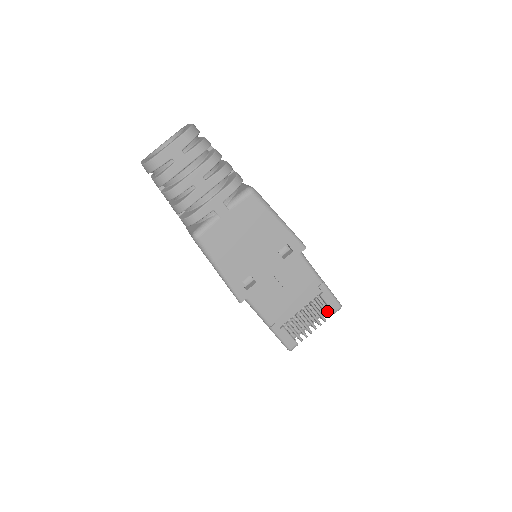
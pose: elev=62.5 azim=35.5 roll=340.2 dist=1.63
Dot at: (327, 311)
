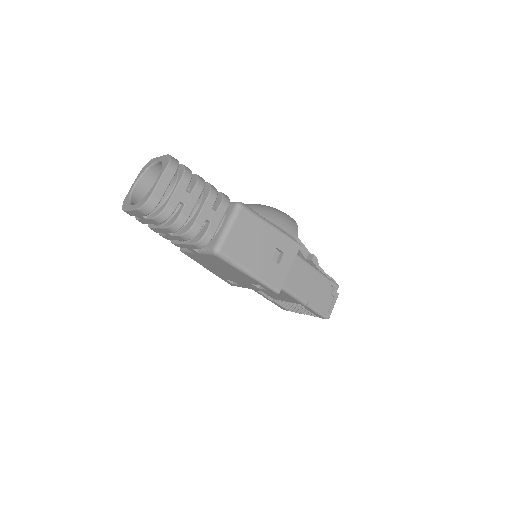
Dot at: occluded
